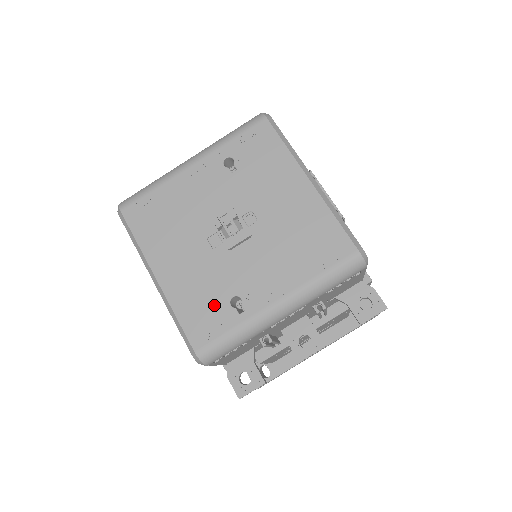
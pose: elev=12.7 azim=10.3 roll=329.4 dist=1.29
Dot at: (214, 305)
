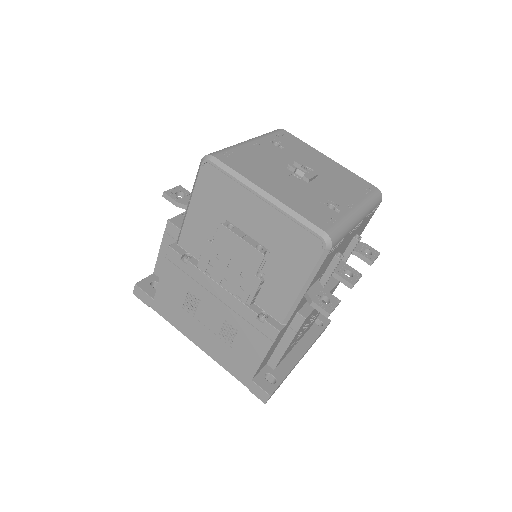
Dot at: (319, 208)
